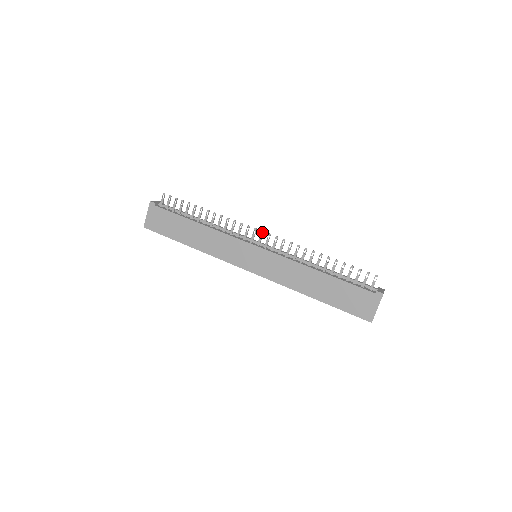
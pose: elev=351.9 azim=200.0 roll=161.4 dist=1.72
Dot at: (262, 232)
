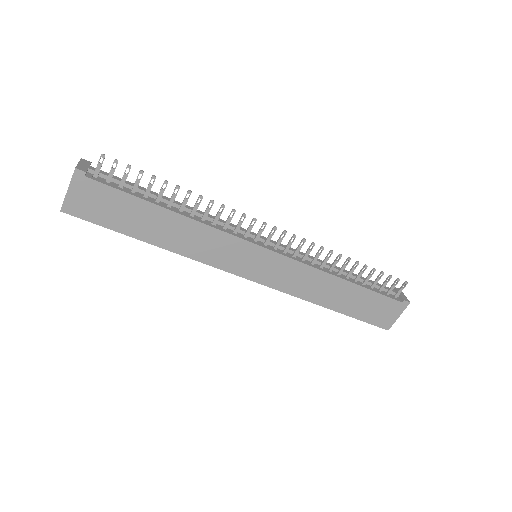
Dot at: (275, 228)
